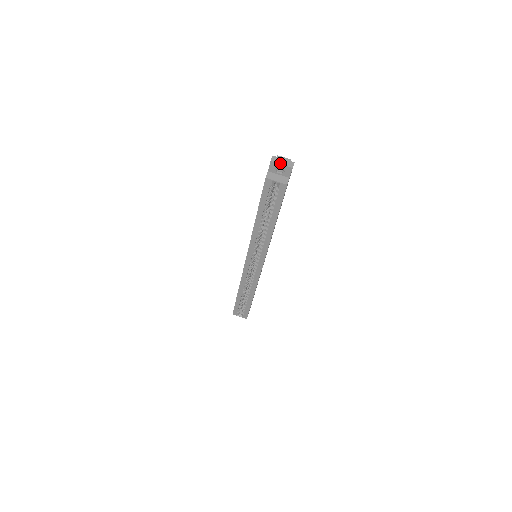
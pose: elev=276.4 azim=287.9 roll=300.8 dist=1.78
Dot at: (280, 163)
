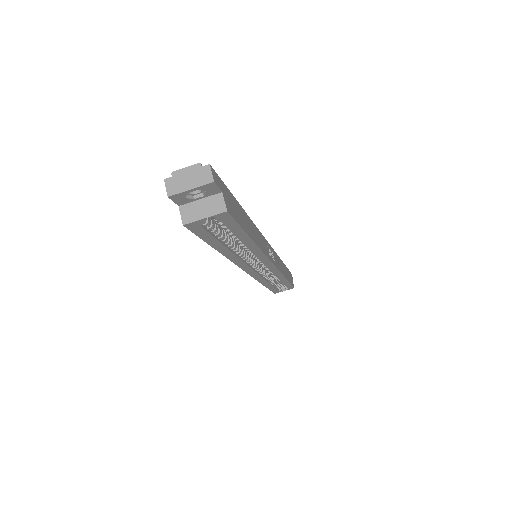
Dot at: (186, 188)
